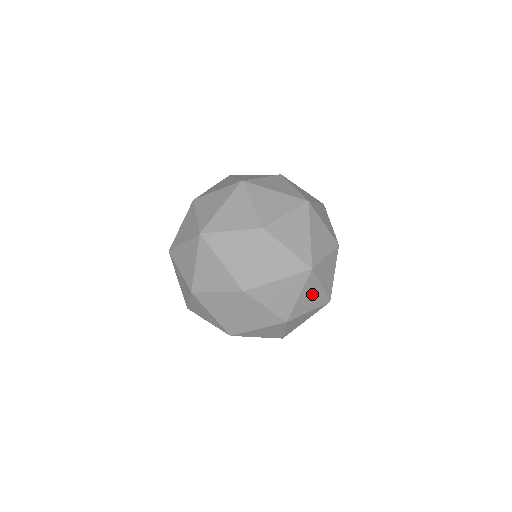
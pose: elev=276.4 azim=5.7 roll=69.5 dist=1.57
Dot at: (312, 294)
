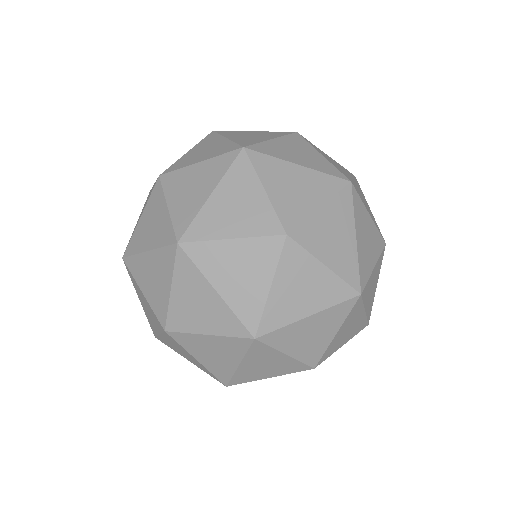
Dot at: occluded
